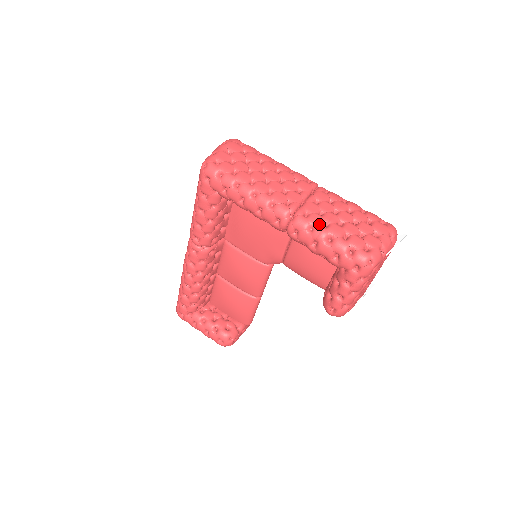
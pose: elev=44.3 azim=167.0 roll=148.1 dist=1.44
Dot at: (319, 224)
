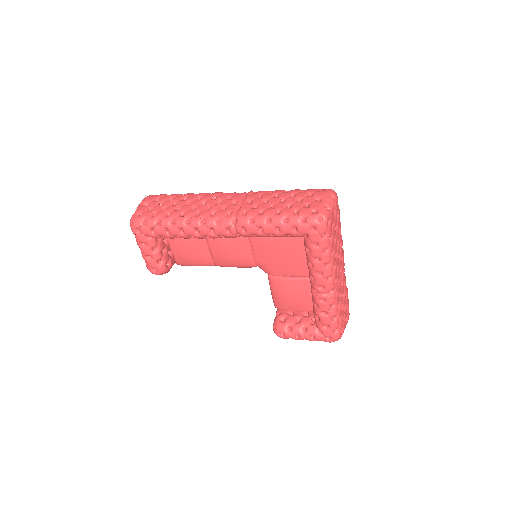
Dot at: occluded
